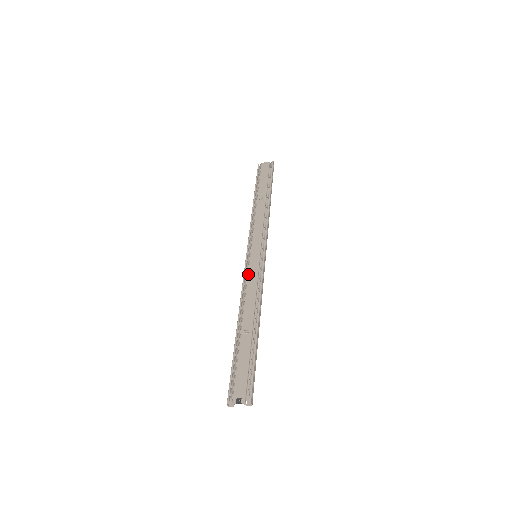
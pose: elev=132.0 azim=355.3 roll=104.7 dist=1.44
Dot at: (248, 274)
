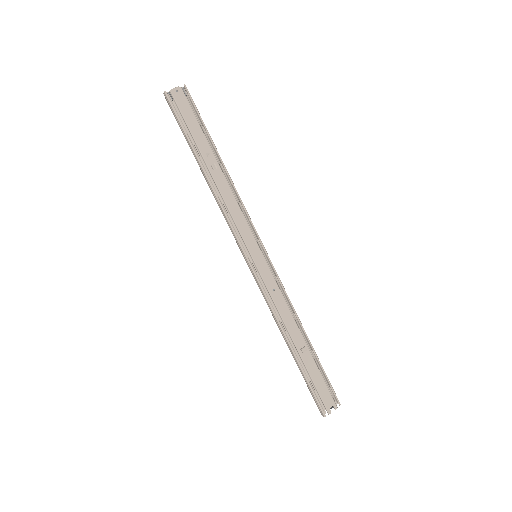
Dot at: (266, 285)
